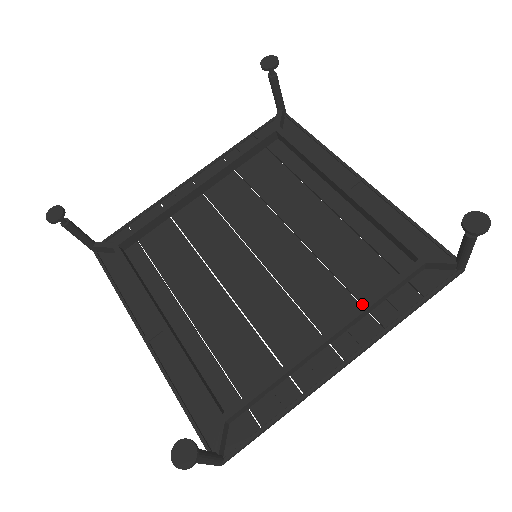
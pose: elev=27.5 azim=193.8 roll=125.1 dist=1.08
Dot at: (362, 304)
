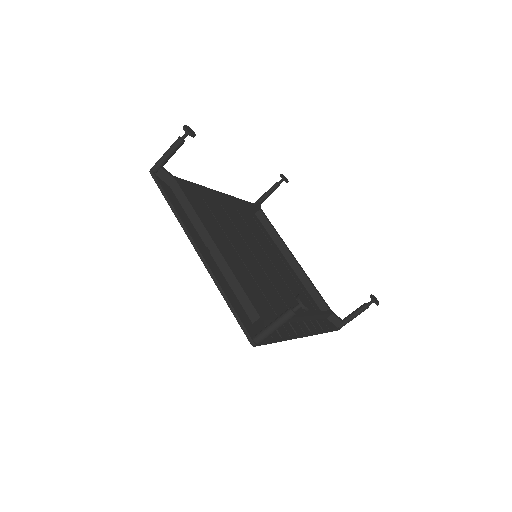
Dot at: (314, 312)
